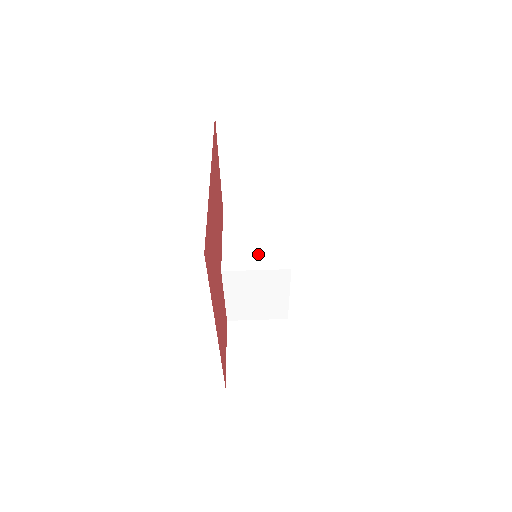
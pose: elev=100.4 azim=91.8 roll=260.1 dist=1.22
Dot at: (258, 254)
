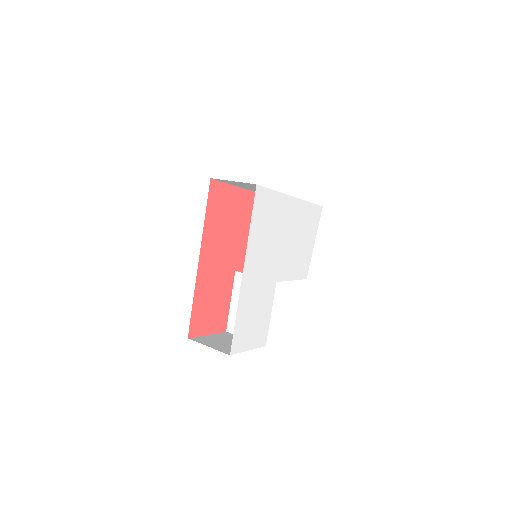
Dot at: occluded
